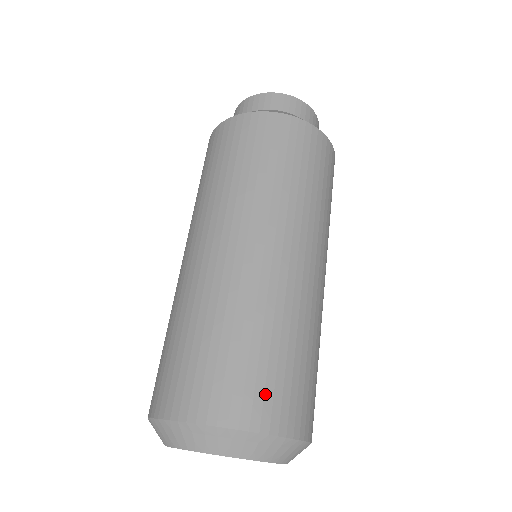
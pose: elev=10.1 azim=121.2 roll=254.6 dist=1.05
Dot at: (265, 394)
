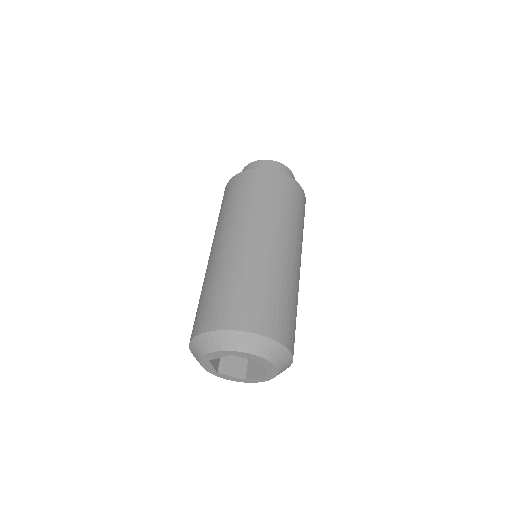
Dot at: (278, 321)
